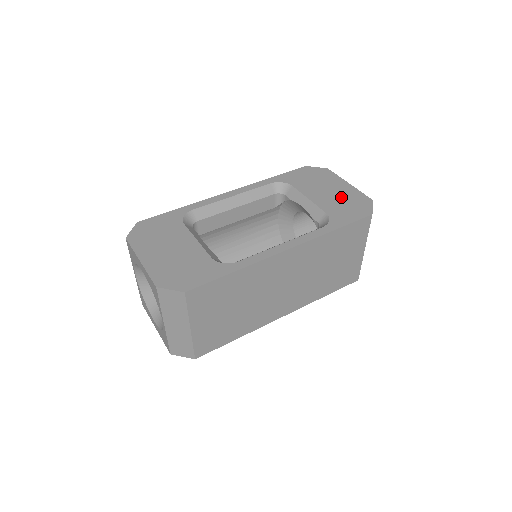
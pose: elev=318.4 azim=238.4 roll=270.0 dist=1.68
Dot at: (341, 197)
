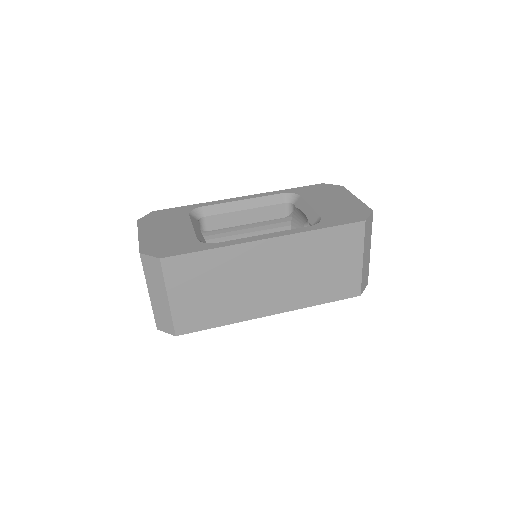
Dot at: (342, 206)
